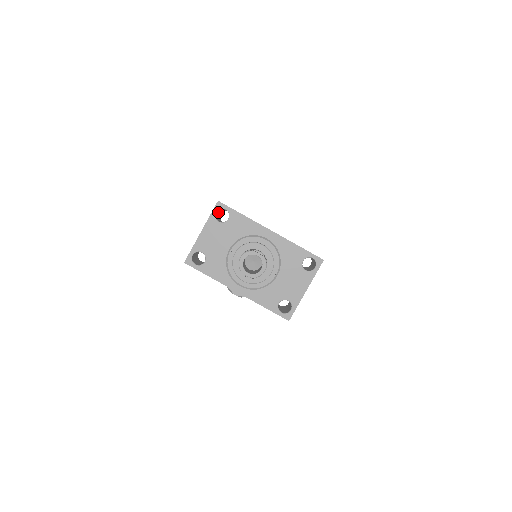
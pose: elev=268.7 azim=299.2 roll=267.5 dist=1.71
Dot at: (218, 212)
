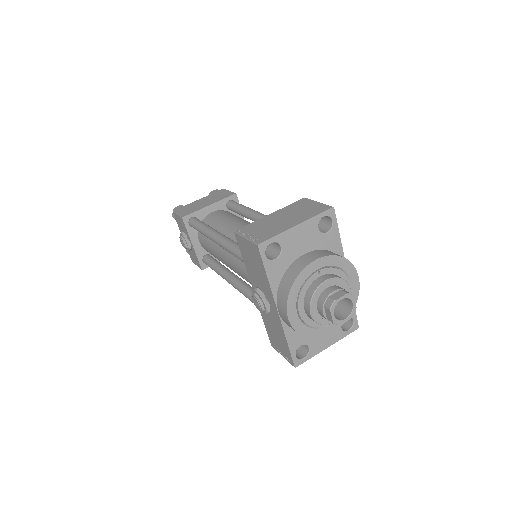
Dot at: occluded
